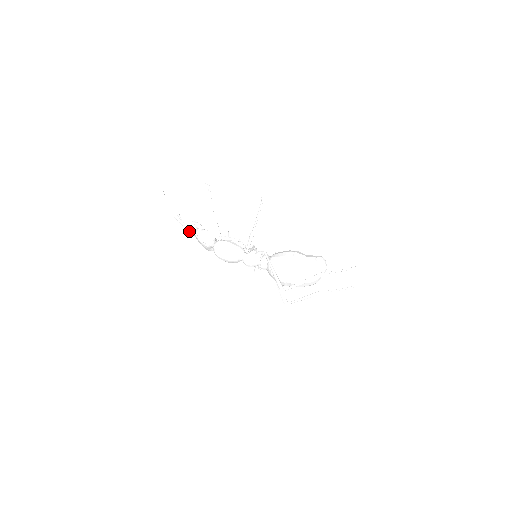
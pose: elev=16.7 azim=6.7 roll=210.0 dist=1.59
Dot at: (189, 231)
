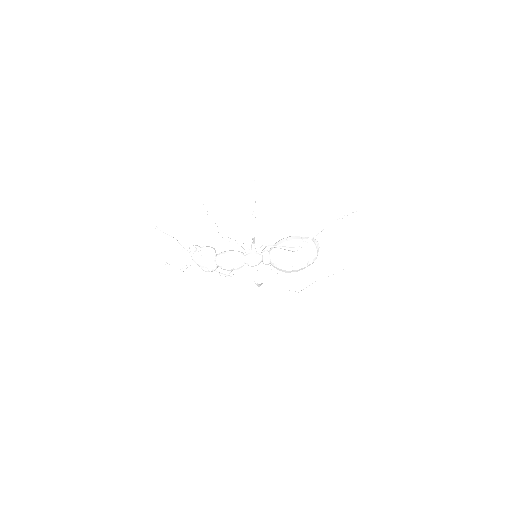
Dot at: occluded
